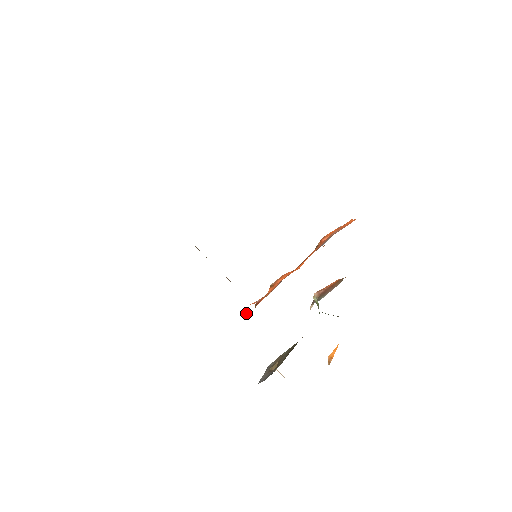
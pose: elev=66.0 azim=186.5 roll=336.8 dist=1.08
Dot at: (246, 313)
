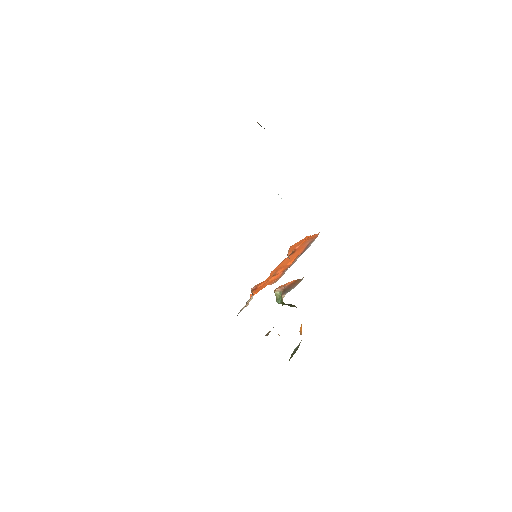
Dot at: occluded
